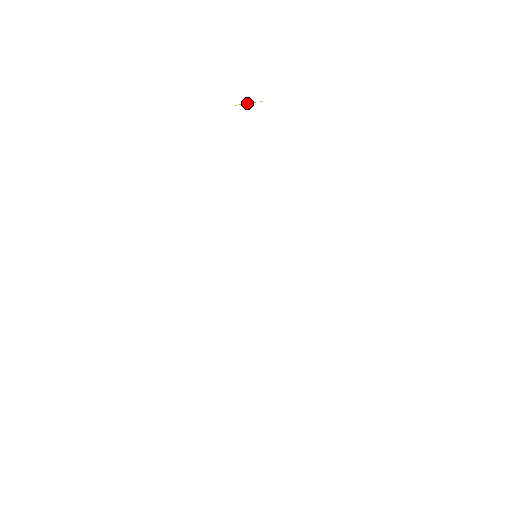
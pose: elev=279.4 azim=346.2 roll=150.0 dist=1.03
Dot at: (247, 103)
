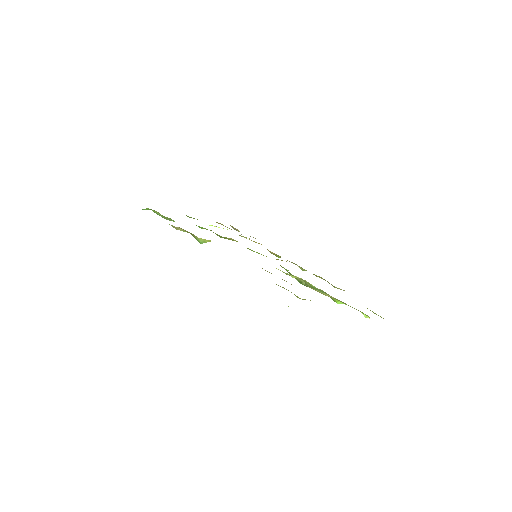
Dot at: occluded
